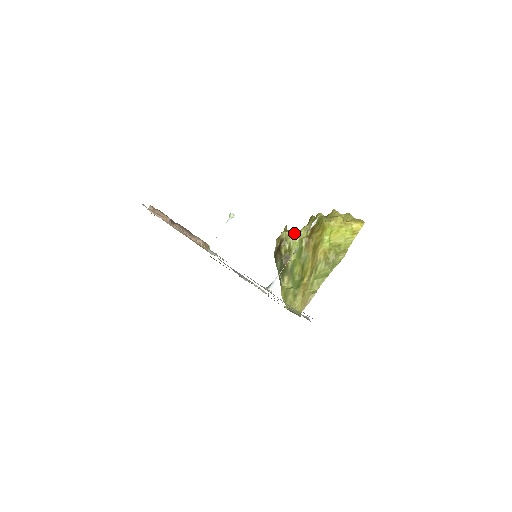
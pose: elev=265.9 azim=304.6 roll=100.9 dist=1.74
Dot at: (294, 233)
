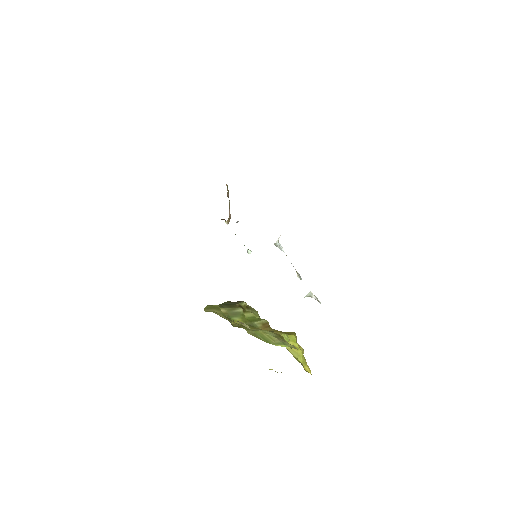
Dot at: (259, 316)
